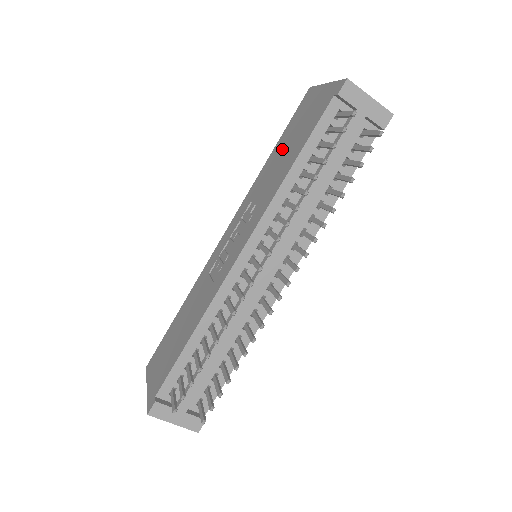
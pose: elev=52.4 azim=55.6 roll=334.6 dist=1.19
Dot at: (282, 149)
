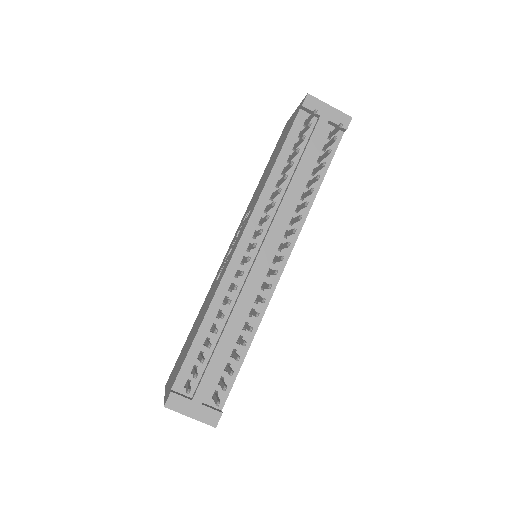
Dot at: (268, 167)
